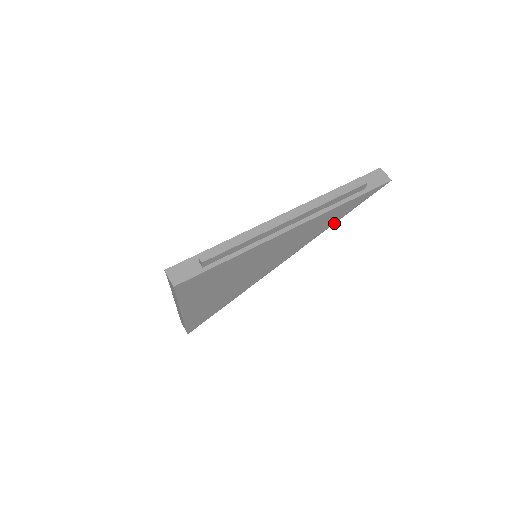
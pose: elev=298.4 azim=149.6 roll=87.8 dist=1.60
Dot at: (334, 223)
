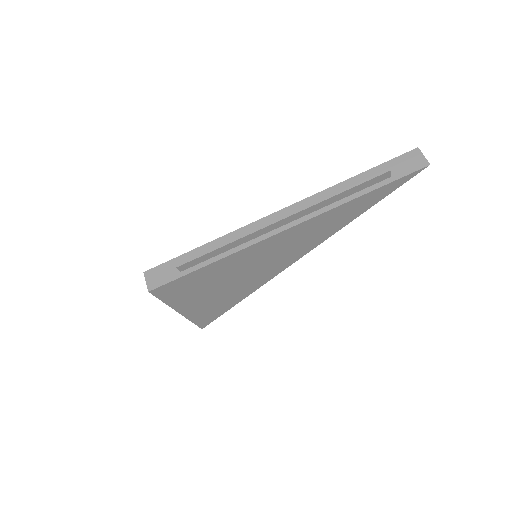
Dot at: (354, 218)
